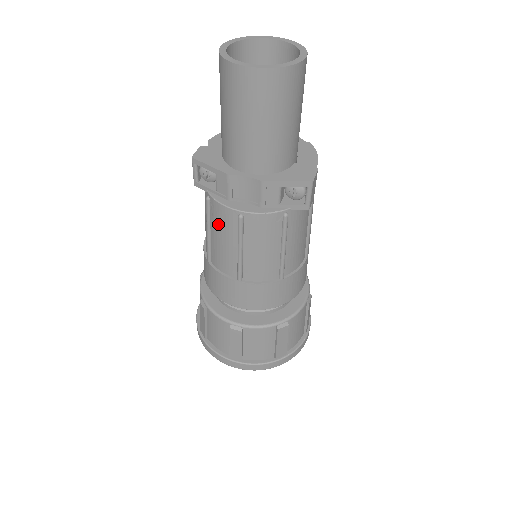
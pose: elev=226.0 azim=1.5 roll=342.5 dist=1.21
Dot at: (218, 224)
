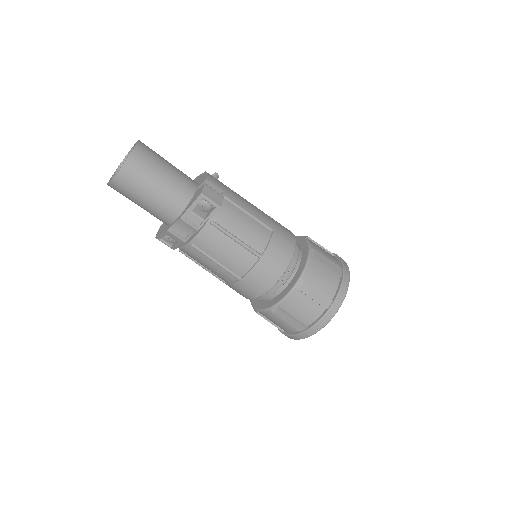
Dot at: (196, 259)
